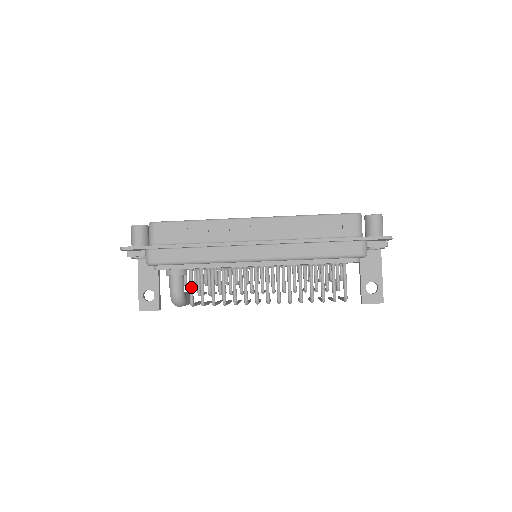
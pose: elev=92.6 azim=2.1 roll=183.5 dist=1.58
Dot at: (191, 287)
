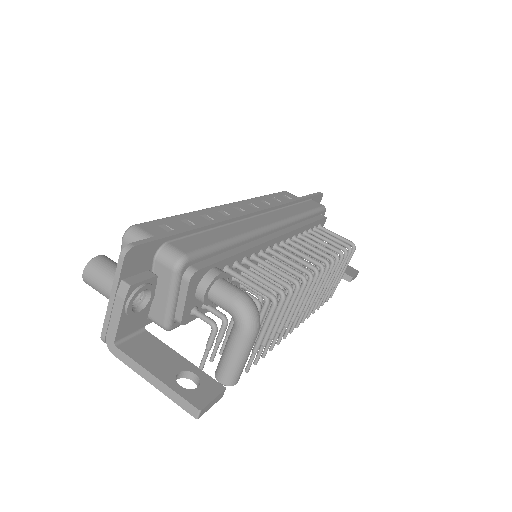
Dot at: (251, 281)
